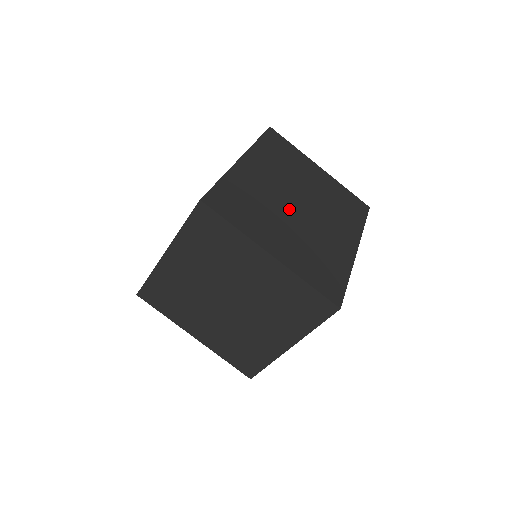
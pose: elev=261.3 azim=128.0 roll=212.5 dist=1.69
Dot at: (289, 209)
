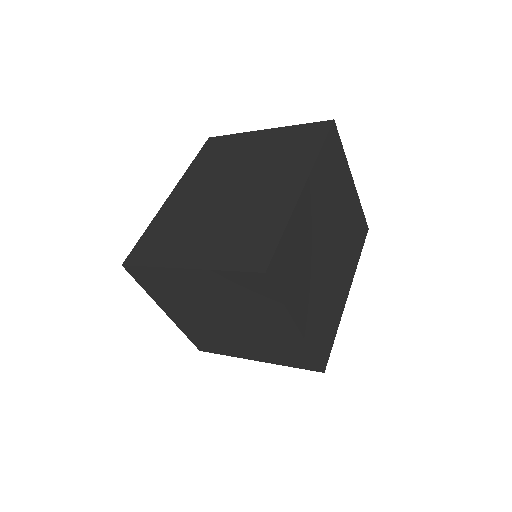
Dot at: (321, 257)
